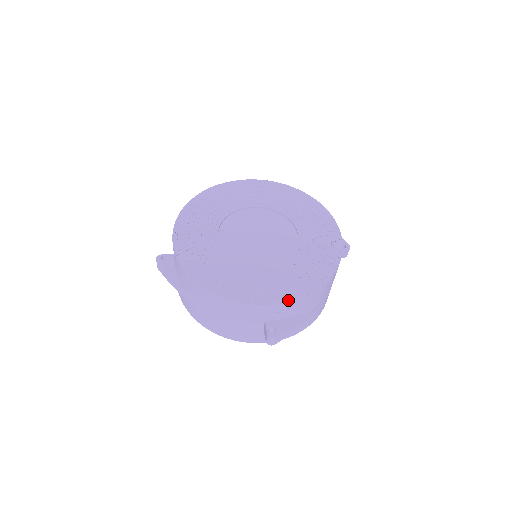
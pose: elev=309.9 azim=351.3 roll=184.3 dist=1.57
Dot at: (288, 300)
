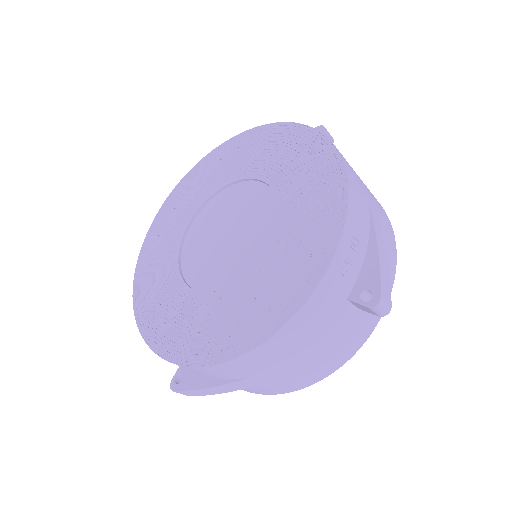
Dot at: (335, 243)
